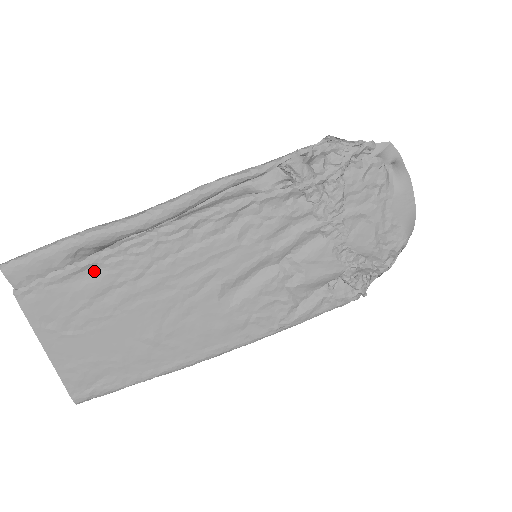
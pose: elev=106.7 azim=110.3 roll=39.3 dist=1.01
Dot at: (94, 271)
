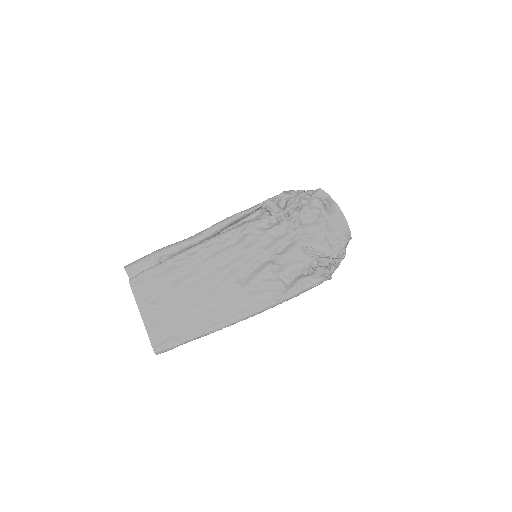
Dot at: (169, 267)
